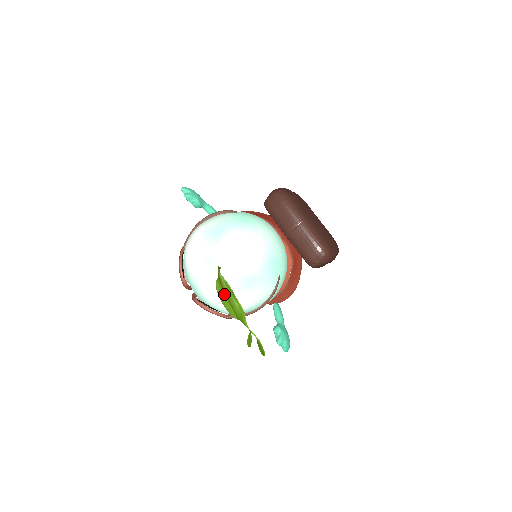
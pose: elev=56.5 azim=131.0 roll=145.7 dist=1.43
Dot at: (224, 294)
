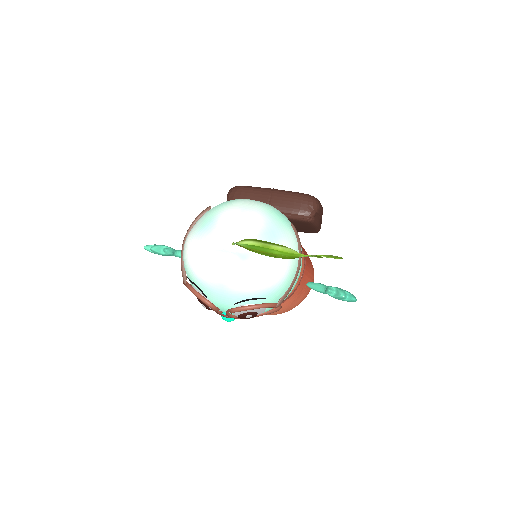
Dot at: (257, 252)
